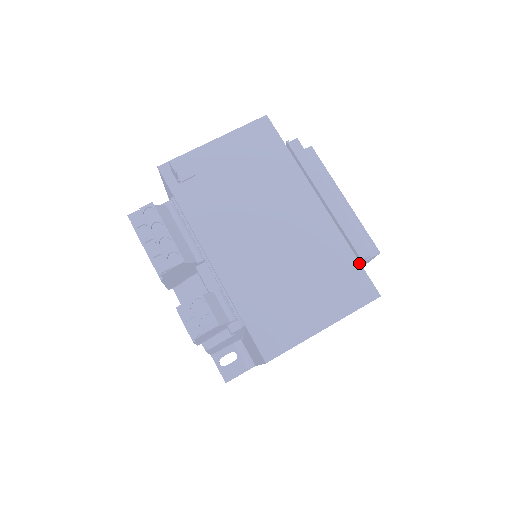
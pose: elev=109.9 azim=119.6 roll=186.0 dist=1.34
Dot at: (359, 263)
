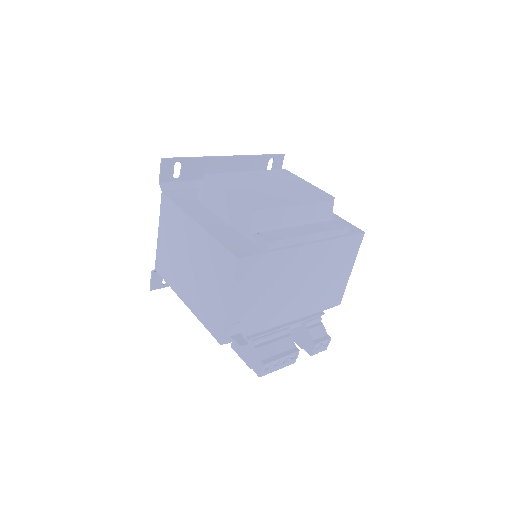
Dot at: (347, 237)
